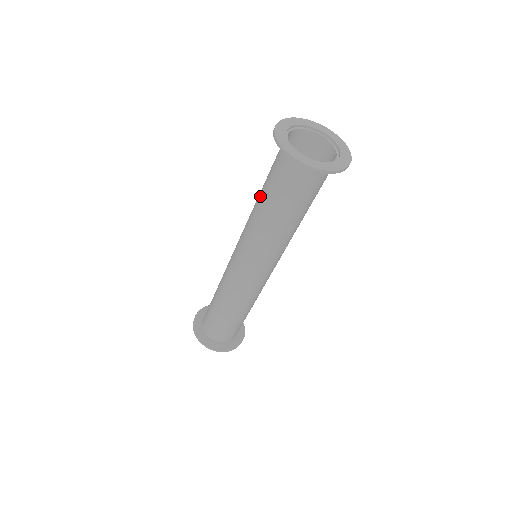
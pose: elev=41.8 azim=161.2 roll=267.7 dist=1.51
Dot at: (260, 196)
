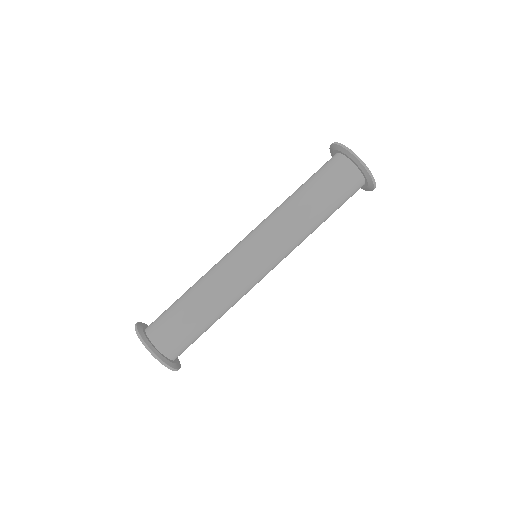
Dot at: (298, 191)
